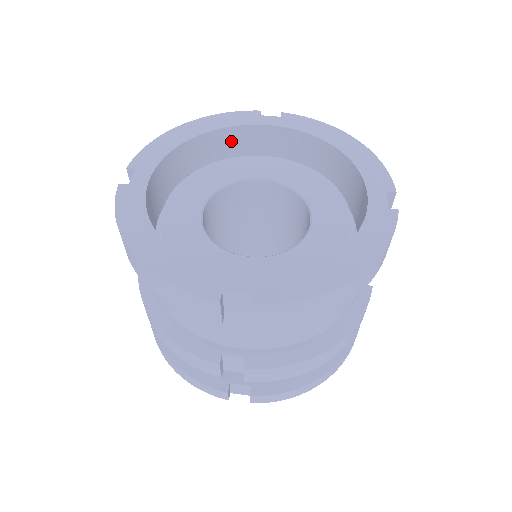
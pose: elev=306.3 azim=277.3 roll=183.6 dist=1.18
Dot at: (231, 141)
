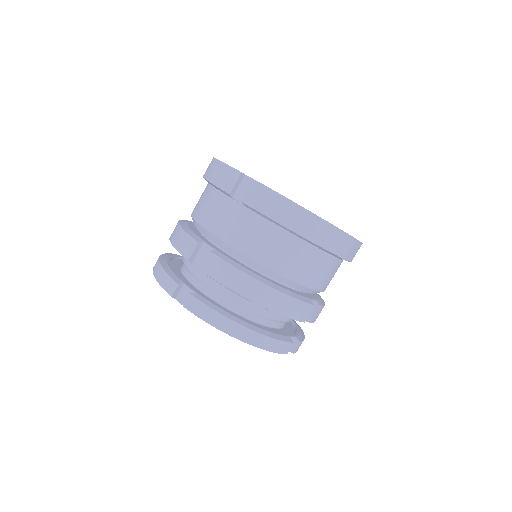
Dot at: occluded
